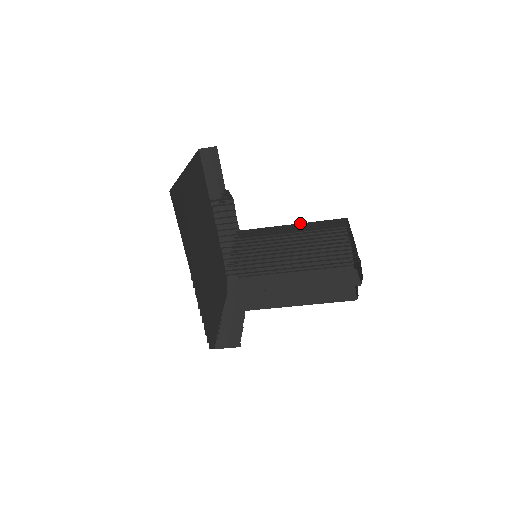
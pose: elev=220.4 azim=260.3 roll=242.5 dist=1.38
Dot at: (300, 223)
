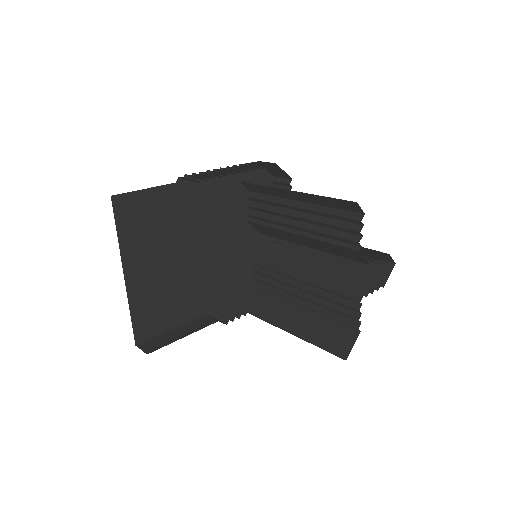
Dot at: occluded
